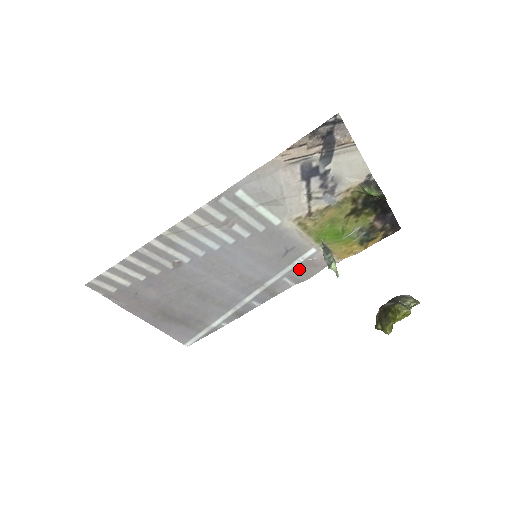
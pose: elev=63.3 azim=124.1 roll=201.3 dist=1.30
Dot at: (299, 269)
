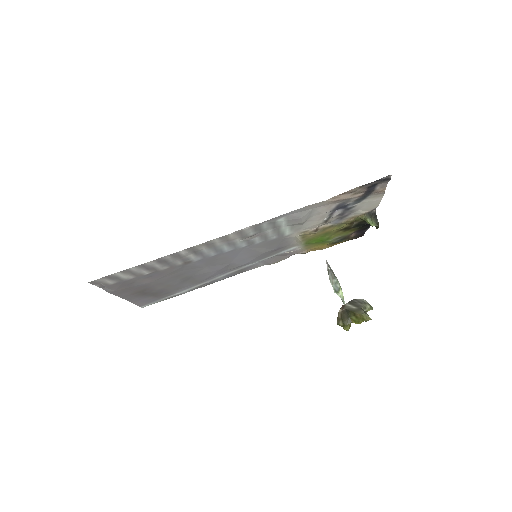
Dot at: (274, 257)
